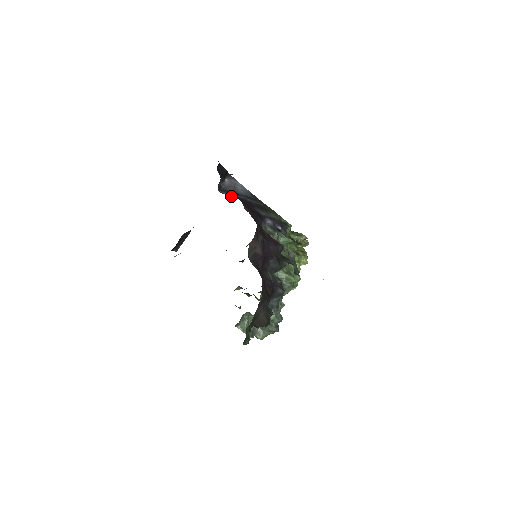
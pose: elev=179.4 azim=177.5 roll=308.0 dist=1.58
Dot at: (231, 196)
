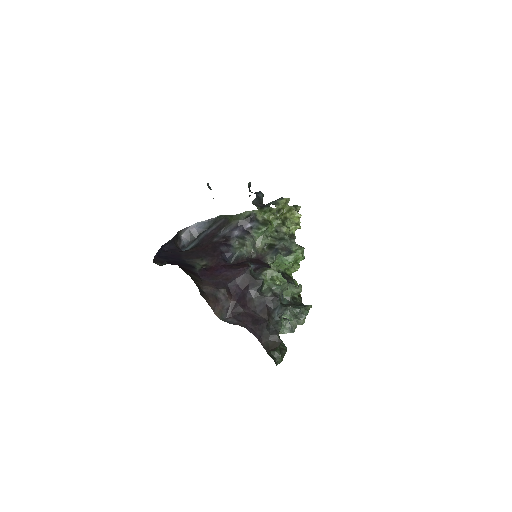
Dot at: (195, 246)
